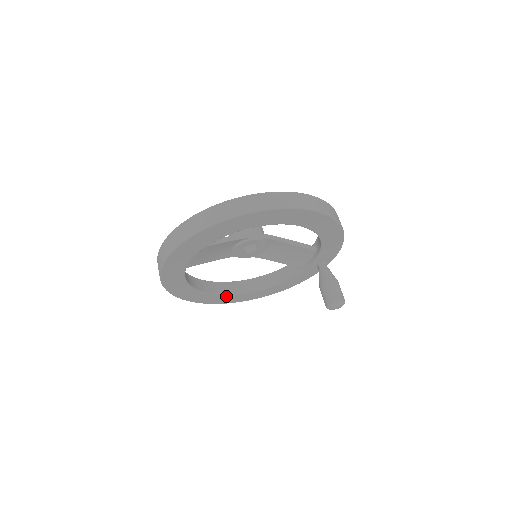
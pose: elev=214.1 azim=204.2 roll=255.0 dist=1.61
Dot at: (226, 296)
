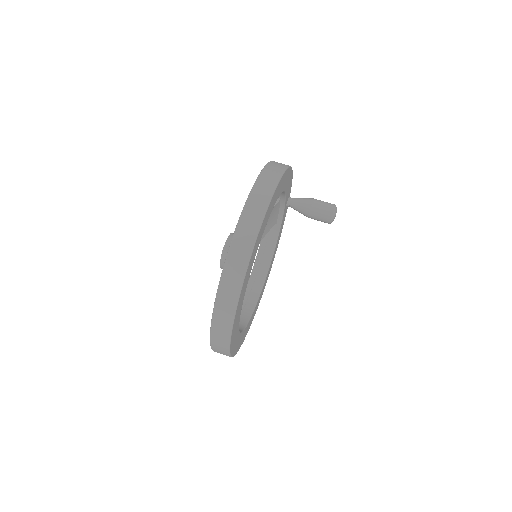
Dot at: (258, 301)
